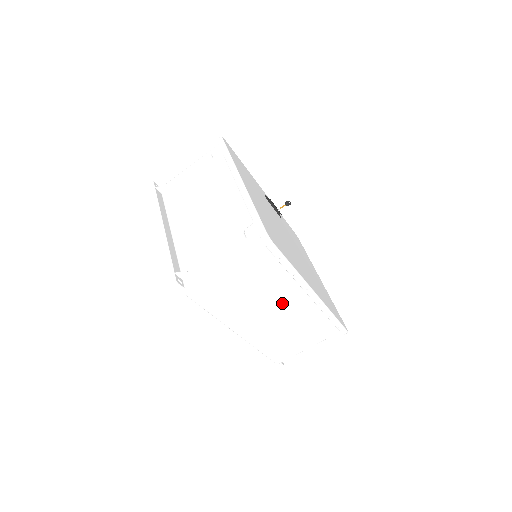
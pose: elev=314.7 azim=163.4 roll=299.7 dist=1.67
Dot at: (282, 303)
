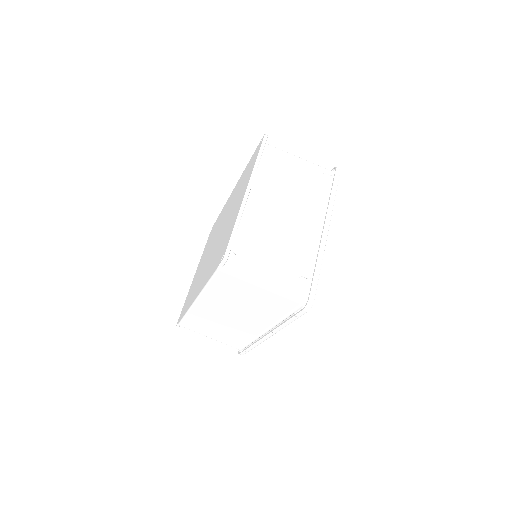
Dot at: (247, 319)
